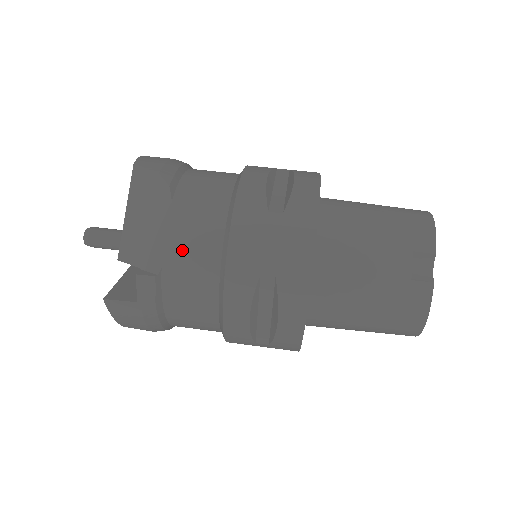
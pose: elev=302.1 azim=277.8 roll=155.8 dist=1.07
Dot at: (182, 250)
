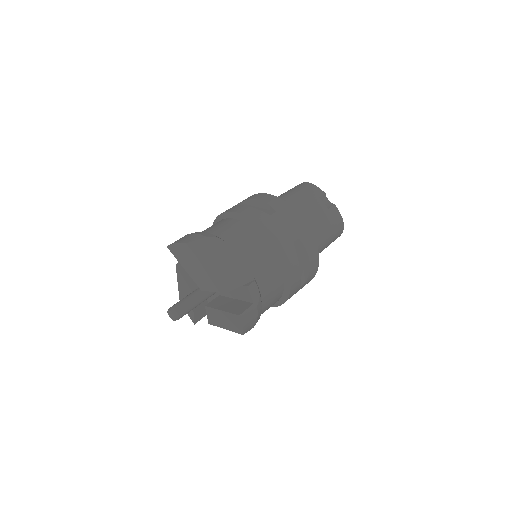
Dot at: (255, 259)
